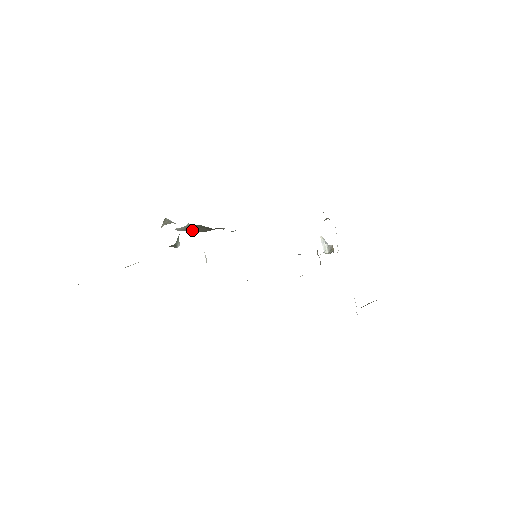
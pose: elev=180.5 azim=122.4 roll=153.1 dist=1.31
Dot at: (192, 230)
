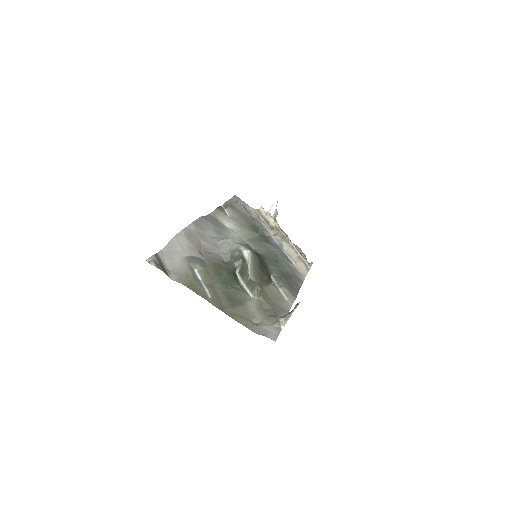
Dot at: (257, 277)
